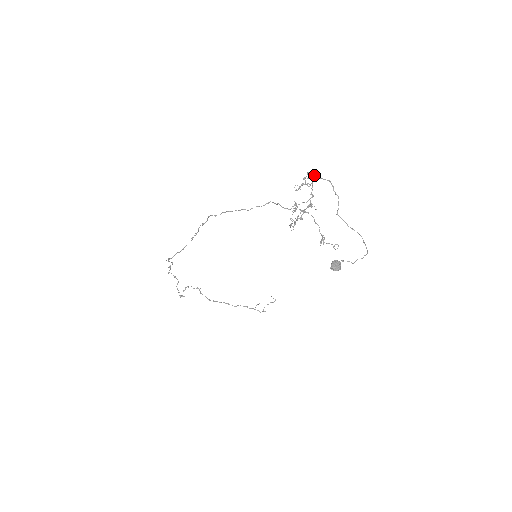
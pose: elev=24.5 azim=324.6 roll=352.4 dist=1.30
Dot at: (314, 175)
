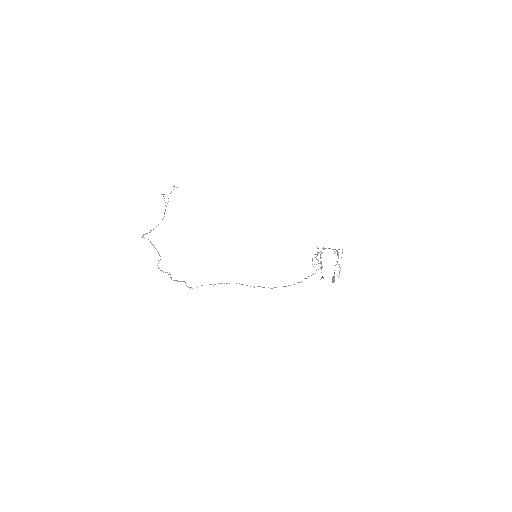
Dot at: occluded
